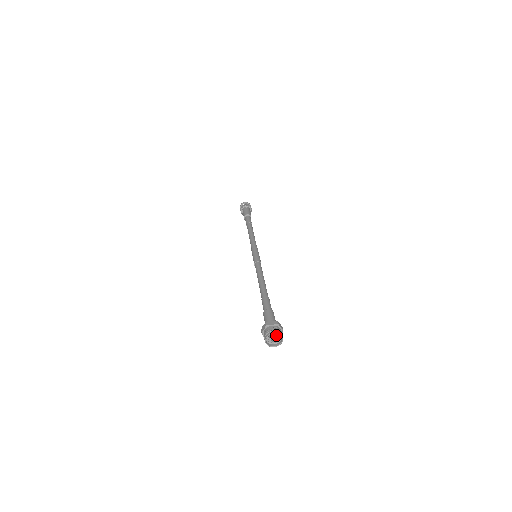
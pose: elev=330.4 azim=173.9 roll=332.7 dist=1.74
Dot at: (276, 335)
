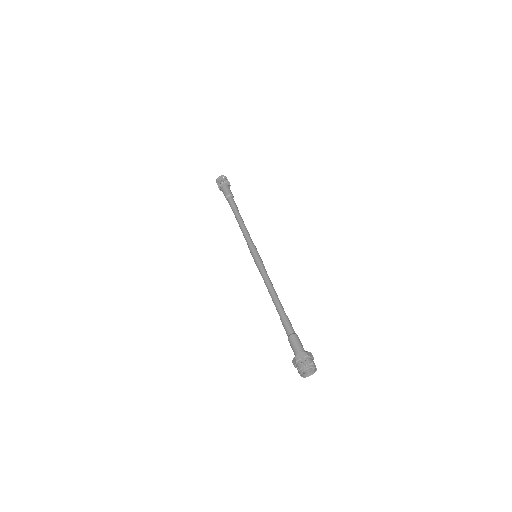
Dot at: (313, 369)
